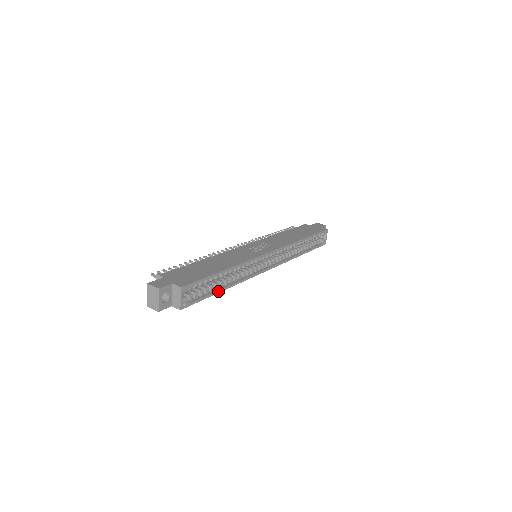
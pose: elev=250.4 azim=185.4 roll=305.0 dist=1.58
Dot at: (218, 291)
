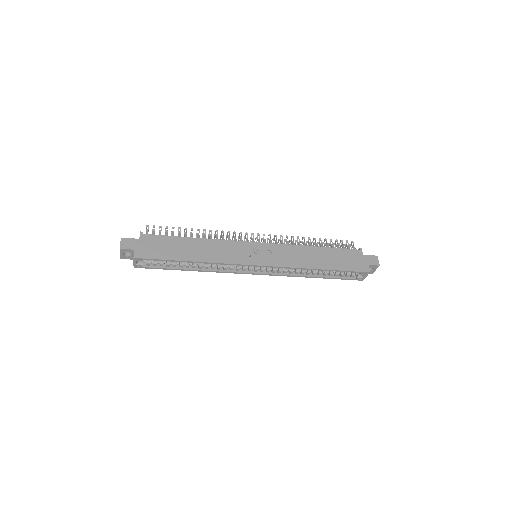
Dot at: (180, 269)
